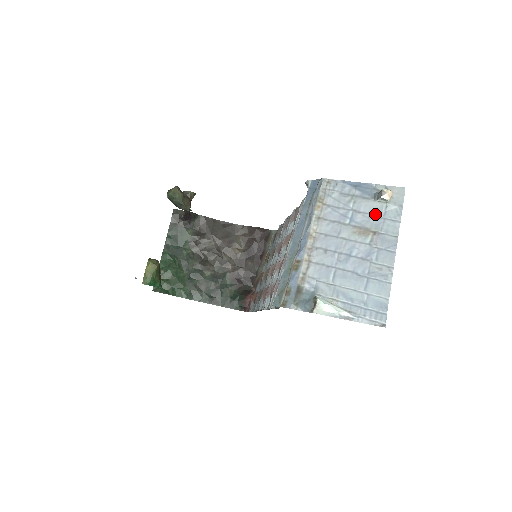
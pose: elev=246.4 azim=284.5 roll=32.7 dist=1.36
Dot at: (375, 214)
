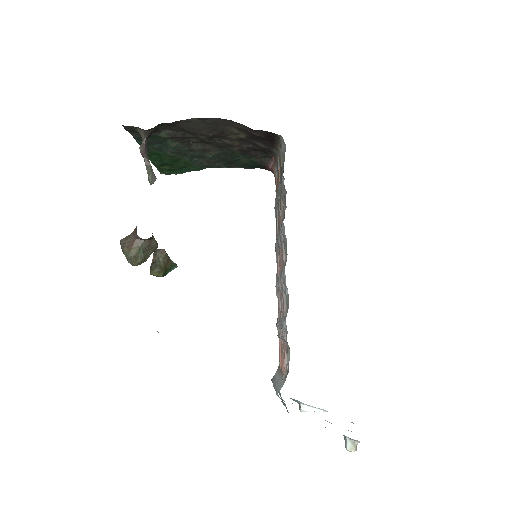
Dot at: occluded
